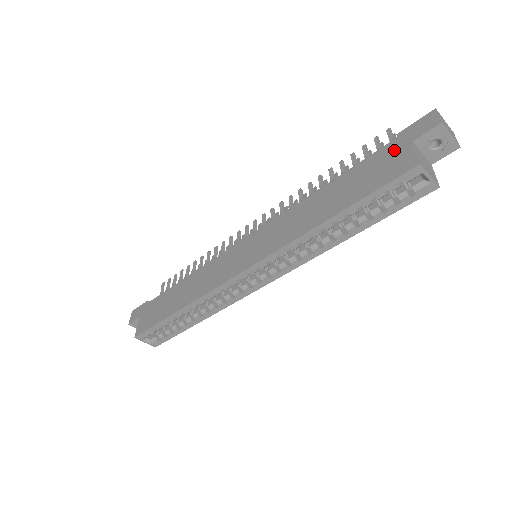
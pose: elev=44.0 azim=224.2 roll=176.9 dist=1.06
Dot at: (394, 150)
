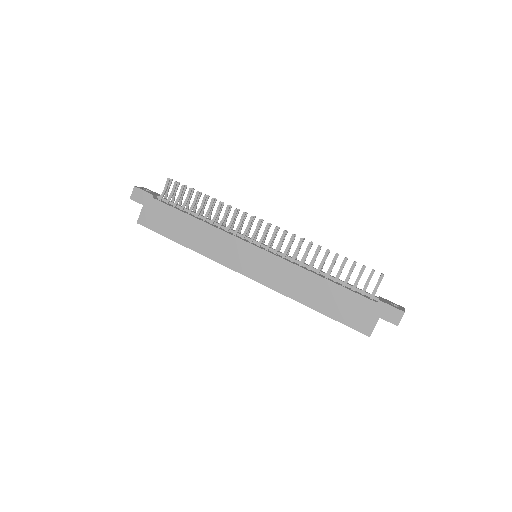
Dot at: (369, 310)
